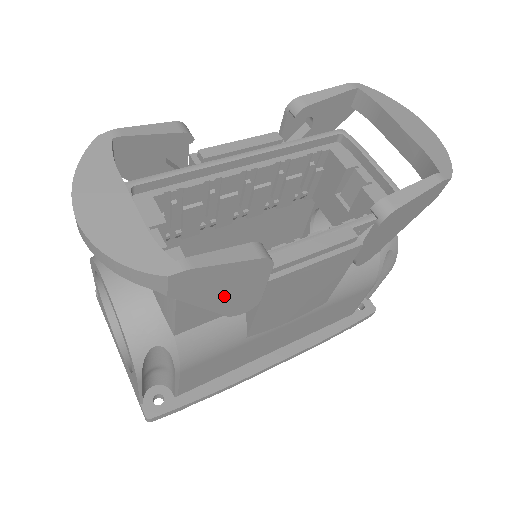
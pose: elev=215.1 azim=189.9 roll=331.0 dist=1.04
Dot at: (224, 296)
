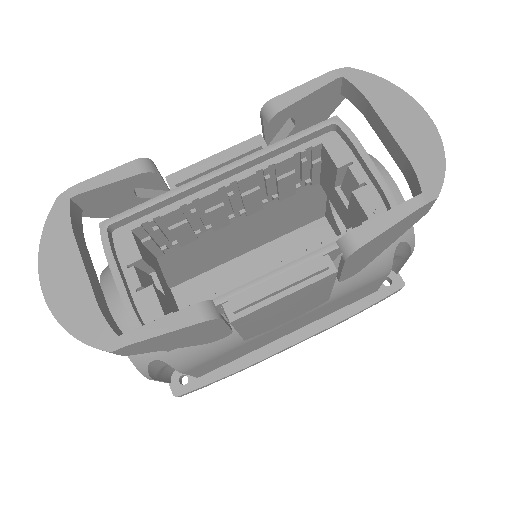
Dot at: (187, 340)
